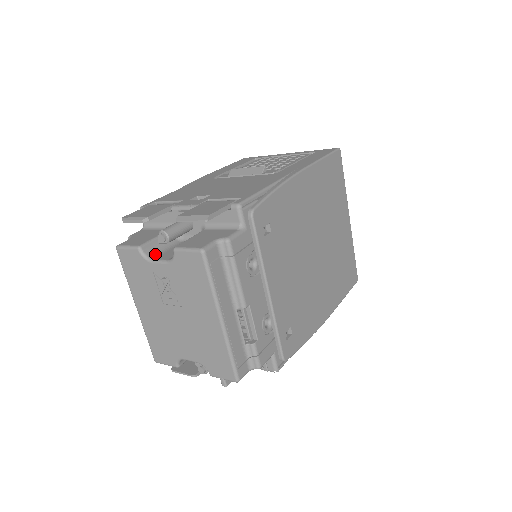
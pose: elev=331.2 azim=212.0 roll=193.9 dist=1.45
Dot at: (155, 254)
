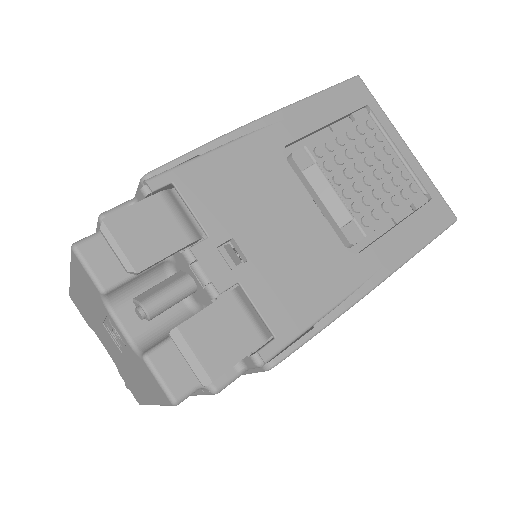
Dot at: (122, 300)
